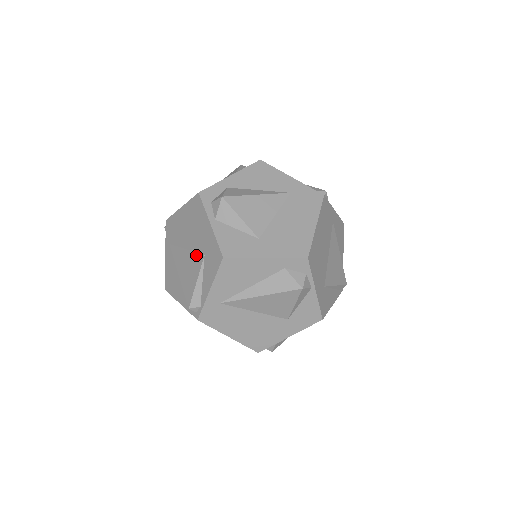
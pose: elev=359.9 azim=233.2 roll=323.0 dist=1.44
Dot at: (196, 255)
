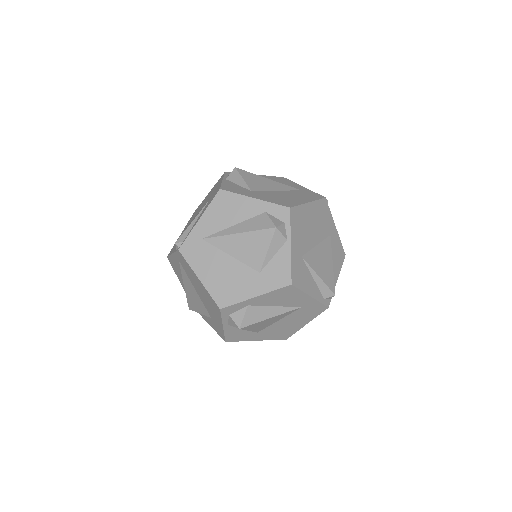
Dot at: (204, 307)
